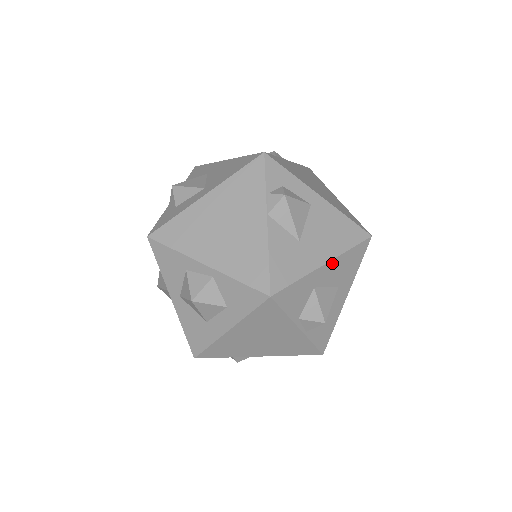
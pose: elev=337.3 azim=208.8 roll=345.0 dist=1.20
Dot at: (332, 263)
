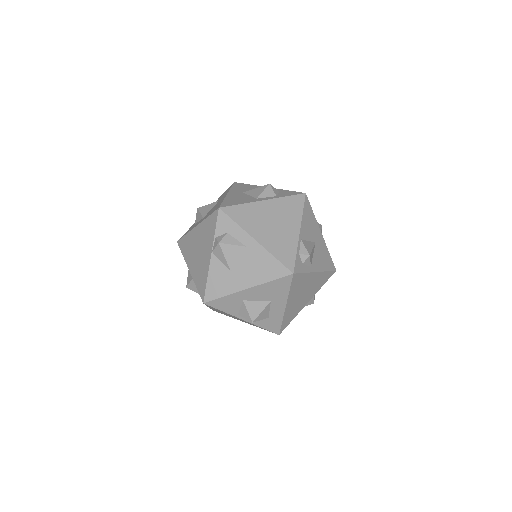
Dot at: (254, 288)
